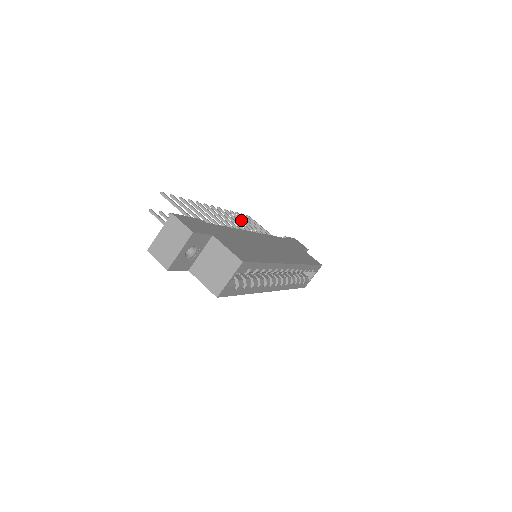
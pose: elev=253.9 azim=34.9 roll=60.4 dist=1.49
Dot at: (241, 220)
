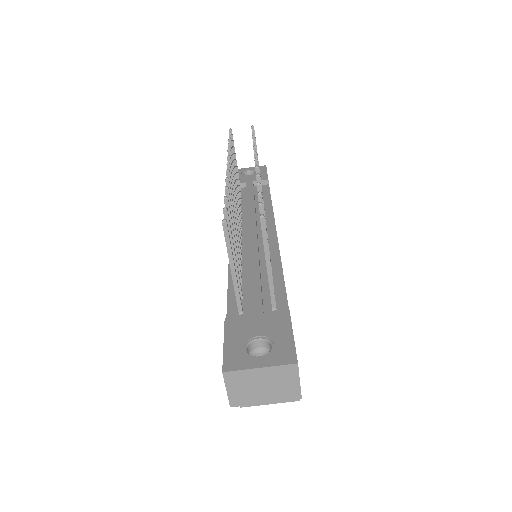
Dot at: occluded
